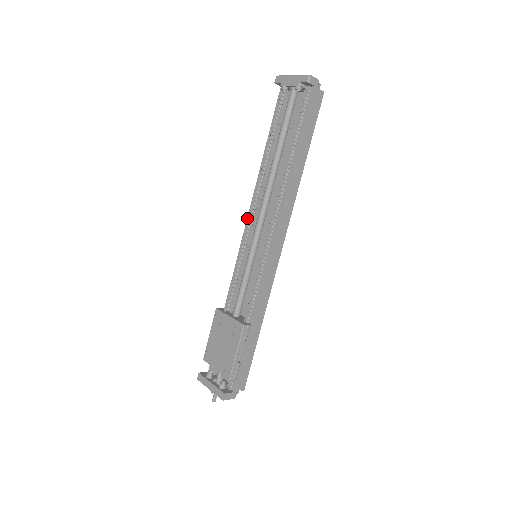
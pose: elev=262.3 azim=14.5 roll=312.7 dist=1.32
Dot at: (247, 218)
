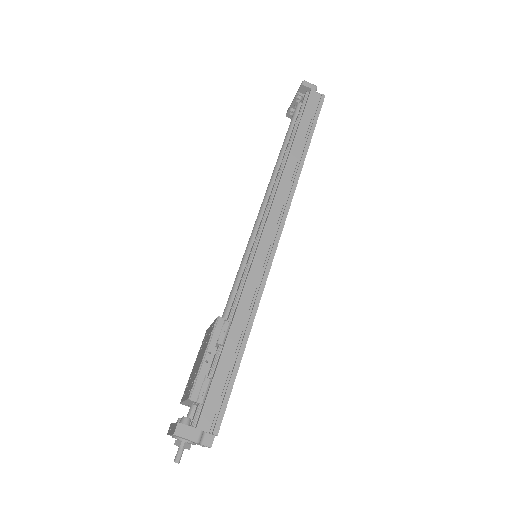
Dot at: occluded
